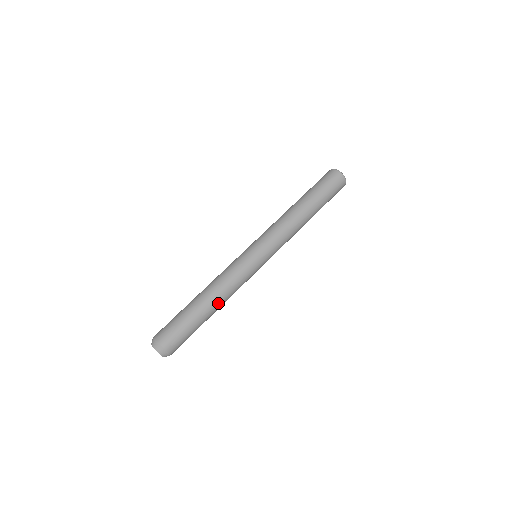
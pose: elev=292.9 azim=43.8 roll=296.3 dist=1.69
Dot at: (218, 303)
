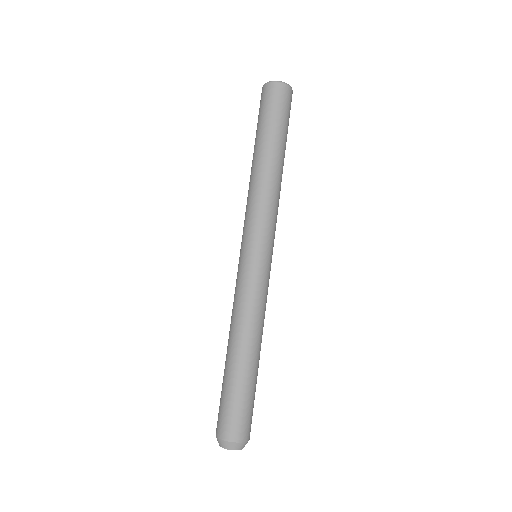
Dot at: occluded
